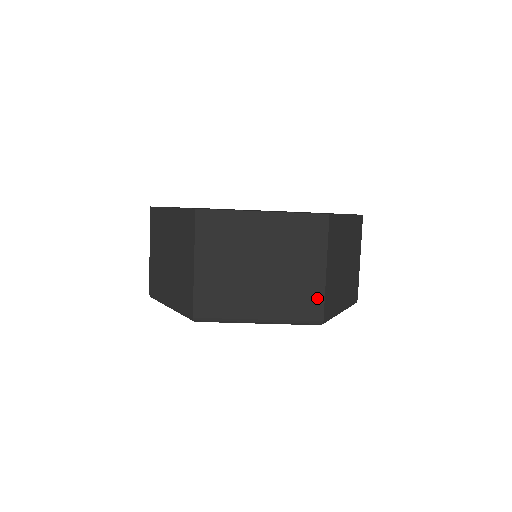
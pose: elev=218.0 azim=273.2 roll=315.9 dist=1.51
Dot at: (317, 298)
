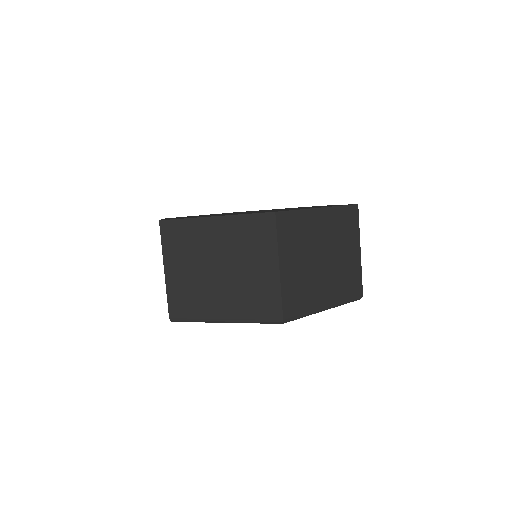
Dot at: (274, 297)
